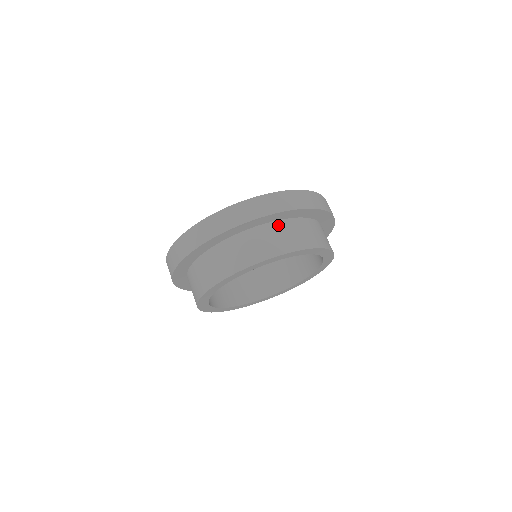
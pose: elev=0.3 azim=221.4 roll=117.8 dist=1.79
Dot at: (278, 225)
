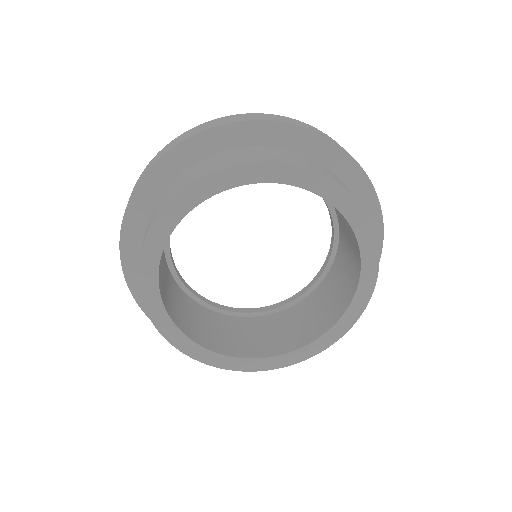
Dot at: (305, 156)
